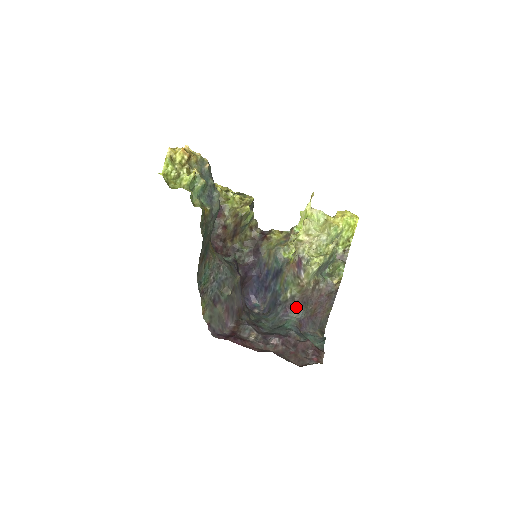
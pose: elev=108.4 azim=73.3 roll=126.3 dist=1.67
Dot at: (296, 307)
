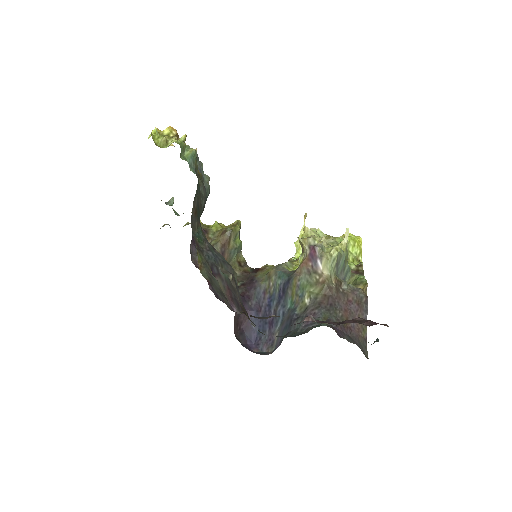
Dot at: (321, 311)
